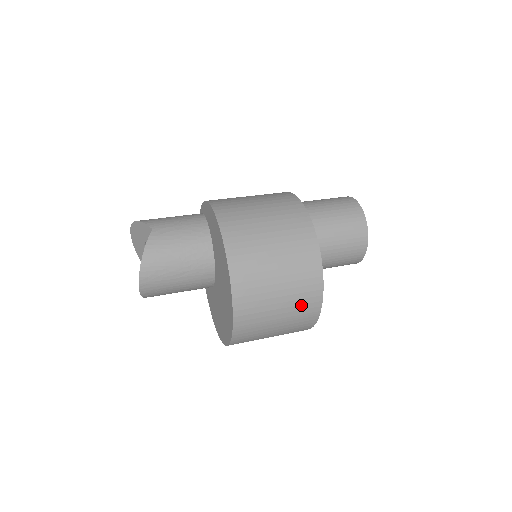
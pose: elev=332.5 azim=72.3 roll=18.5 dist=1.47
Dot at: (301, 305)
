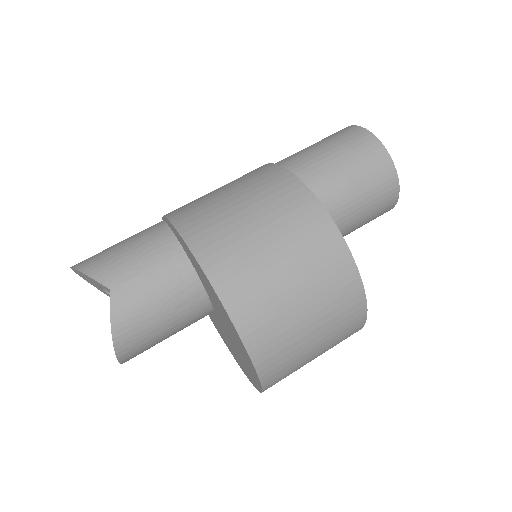
Dot at: (340, 339)
